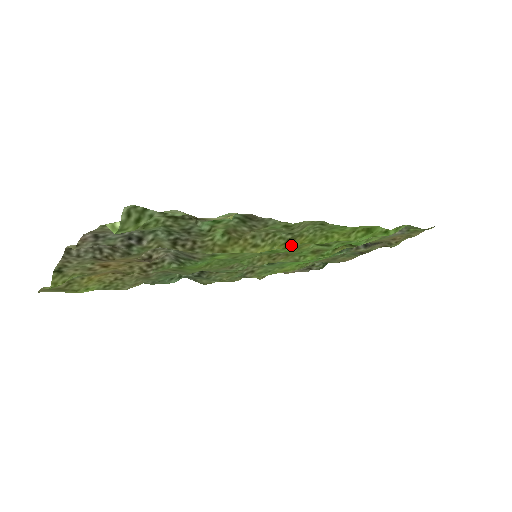
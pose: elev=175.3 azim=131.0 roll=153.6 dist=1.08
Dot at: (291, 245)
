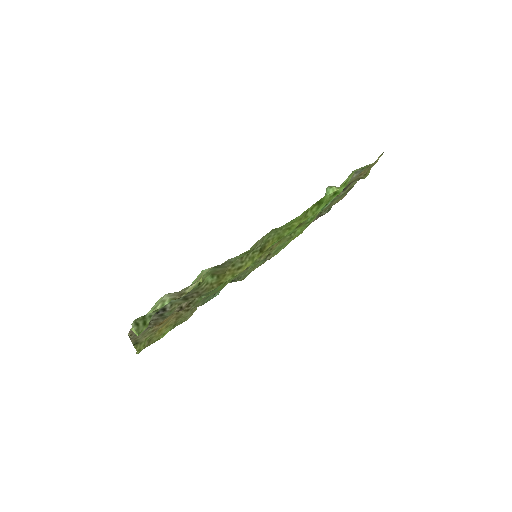
Dot at: (266, 249)
